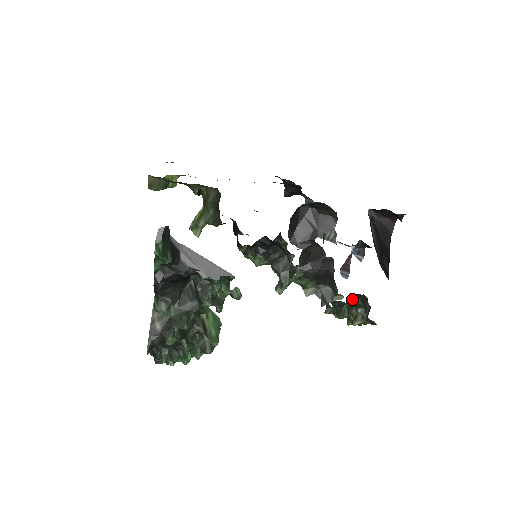
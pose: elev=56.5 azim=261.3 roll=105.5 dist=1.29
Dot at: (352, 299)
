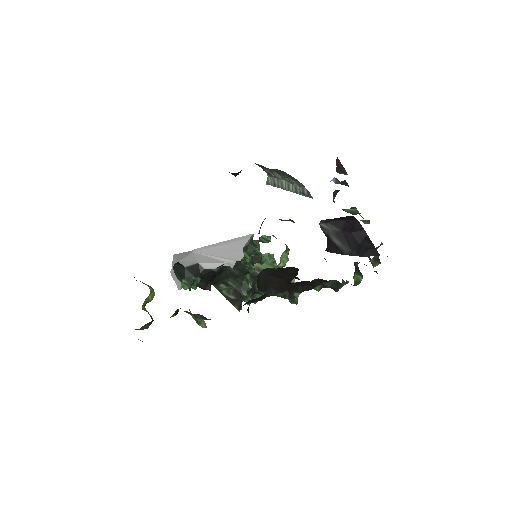
Dot at: (358, 263)
